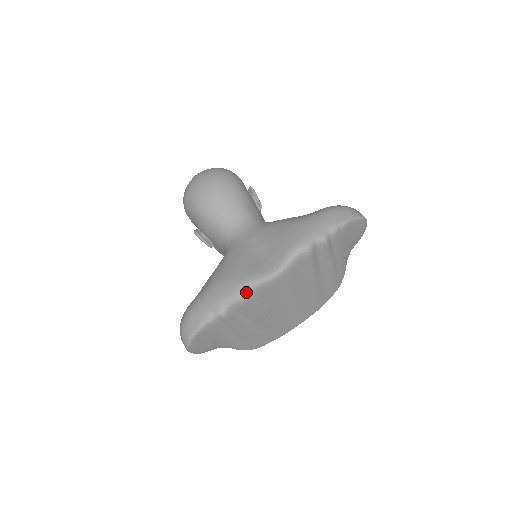
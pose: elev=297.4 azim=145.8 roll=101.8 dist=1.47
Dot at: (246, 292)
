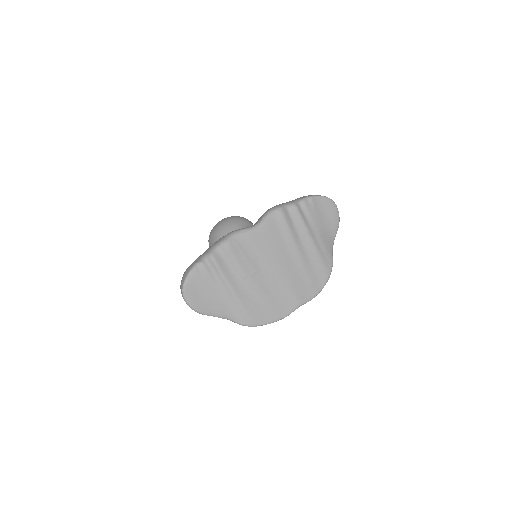
Dot at: (229, 237)
